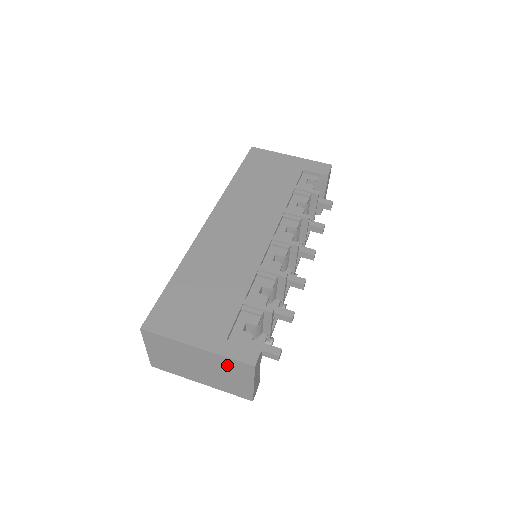
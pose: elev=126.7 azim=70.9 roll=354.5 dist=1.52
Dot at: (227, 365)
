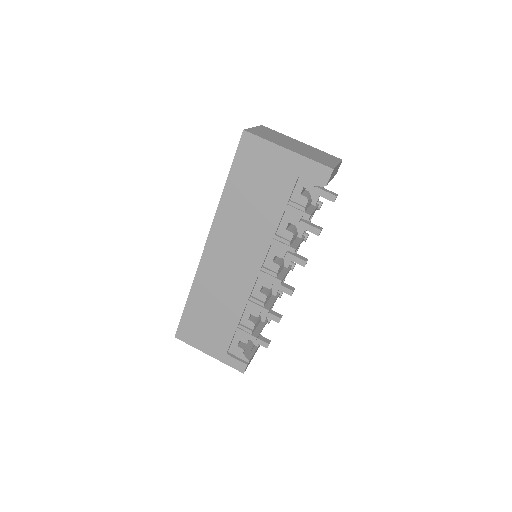
Dot at: occluded
